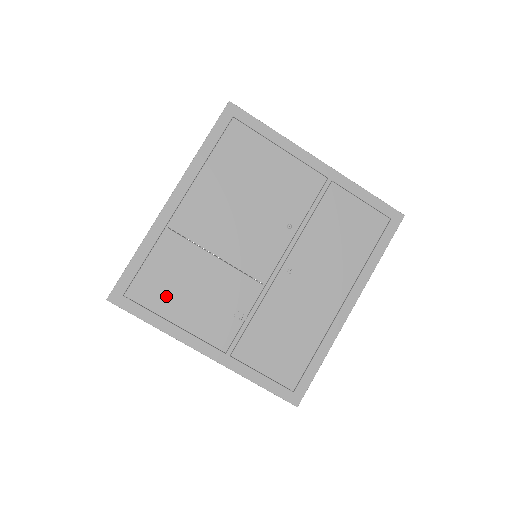
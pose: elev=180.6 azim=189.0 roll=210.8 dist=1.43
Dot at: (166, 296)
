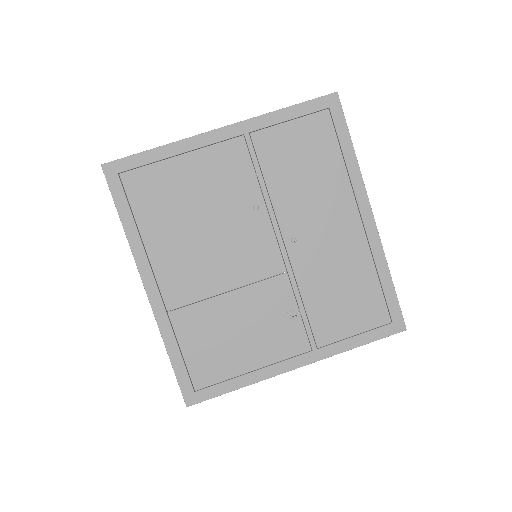
Dot at: (224, 359)
